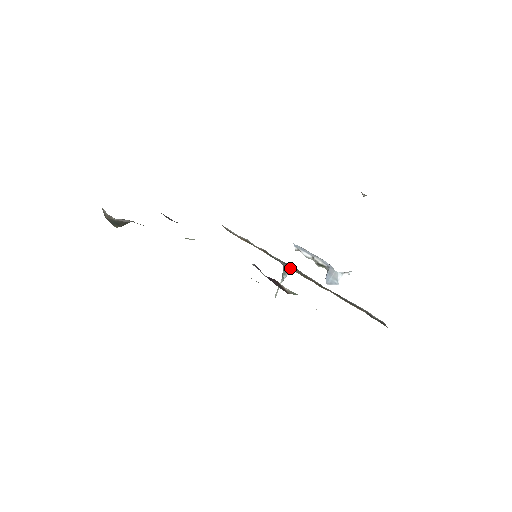
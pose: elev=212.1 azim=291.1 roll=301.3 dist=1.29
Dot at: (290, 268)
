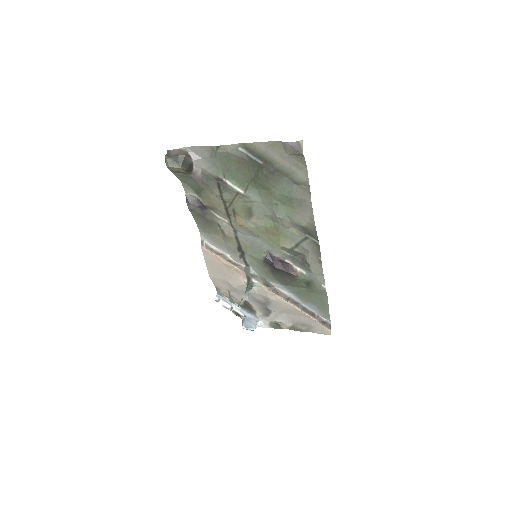
Dot at: (260, 283)
